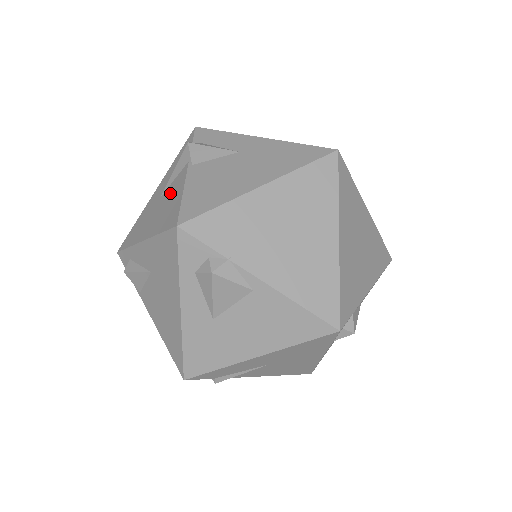
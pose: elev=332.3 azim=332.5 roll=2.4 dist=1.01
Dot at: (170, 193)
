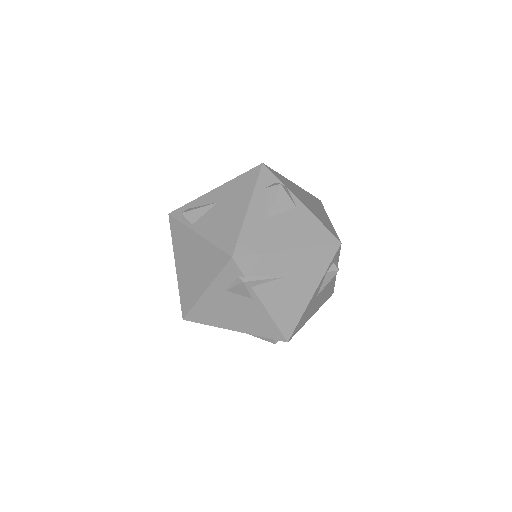
Dot at: occluded
